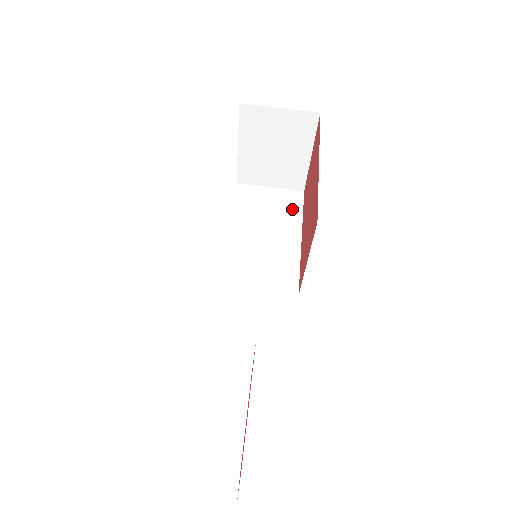
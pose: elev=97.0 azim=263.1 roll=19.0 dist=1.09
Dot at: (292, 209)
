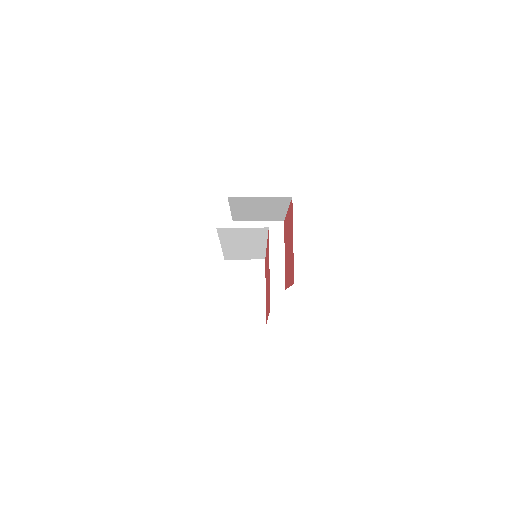
Dot at: occluded
